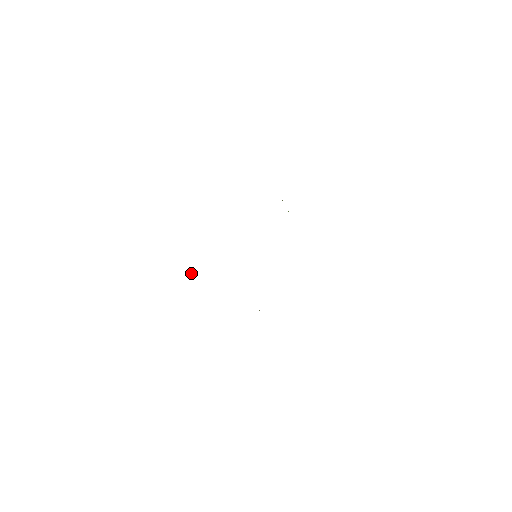
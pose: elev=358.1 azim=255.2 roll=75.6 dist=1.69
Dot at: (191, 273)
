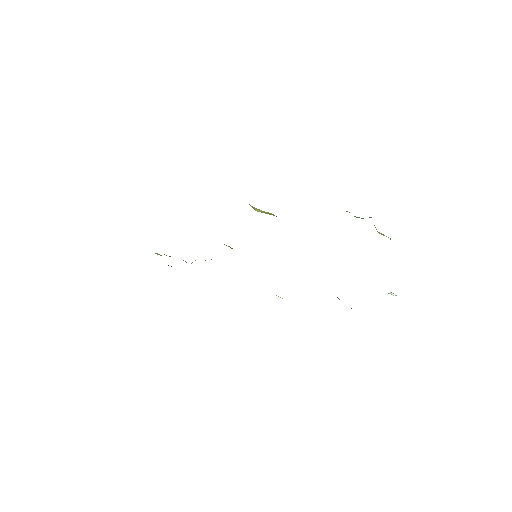
Dot at: occluded
